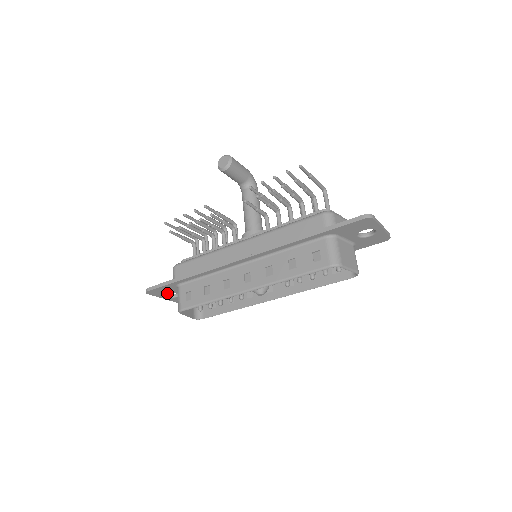
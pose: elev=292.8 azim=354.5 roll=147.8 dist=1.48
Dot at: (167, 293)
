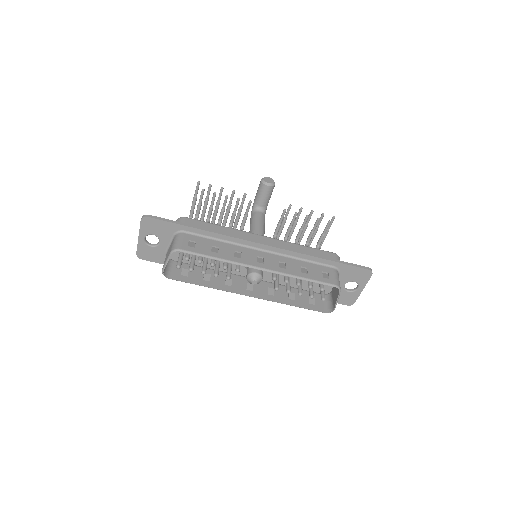
Dot at: (154, 234)
